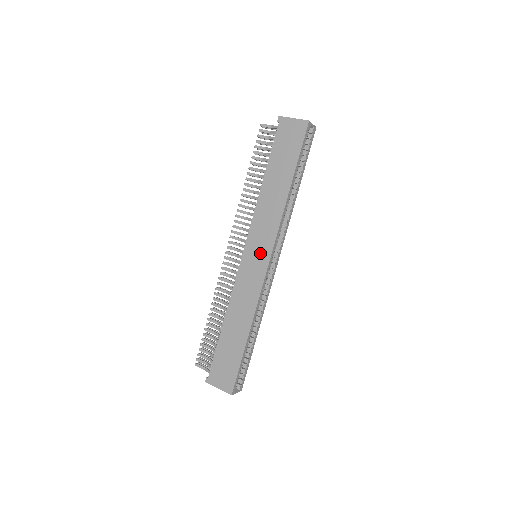
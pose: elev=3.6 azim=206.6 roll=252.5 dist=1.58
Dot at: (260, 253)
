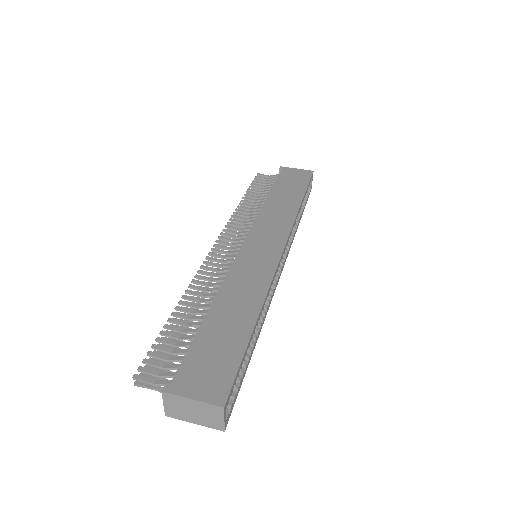
Dot at: (269, 243)
